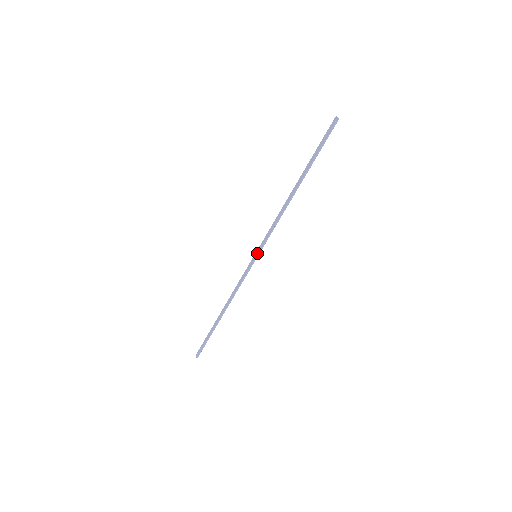
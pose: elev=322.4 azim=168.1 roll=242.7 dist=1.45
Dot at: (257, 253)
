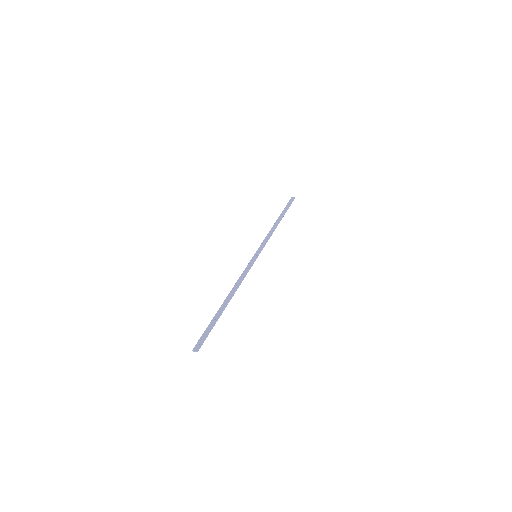
Dot at: (258, 253)
